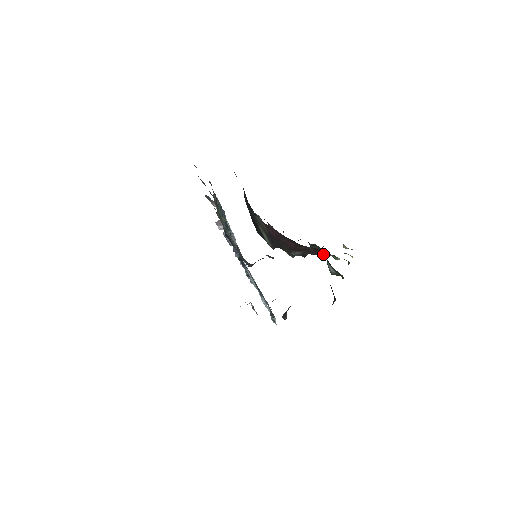
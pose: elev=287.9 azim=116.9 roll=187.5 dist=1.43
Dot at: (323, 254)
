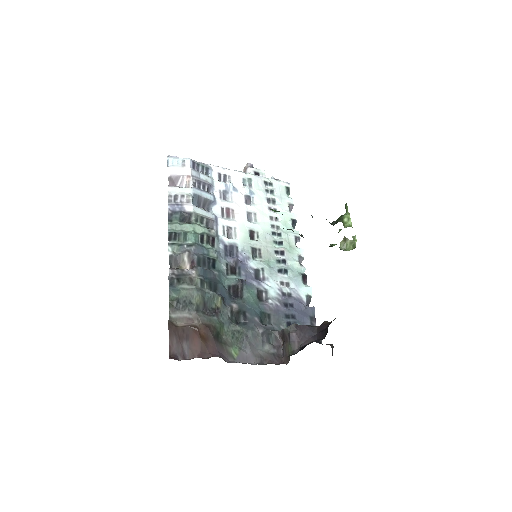
Dot at: occluded
